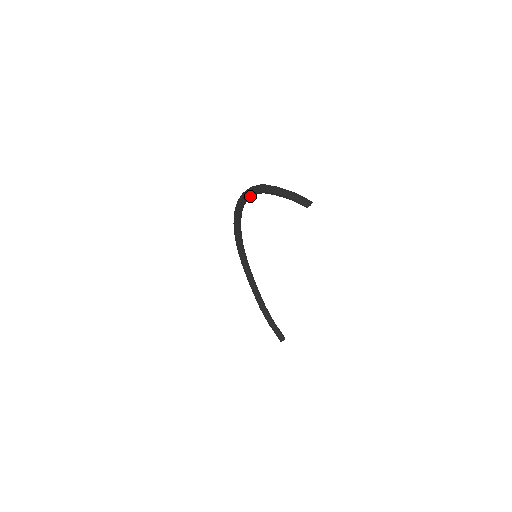
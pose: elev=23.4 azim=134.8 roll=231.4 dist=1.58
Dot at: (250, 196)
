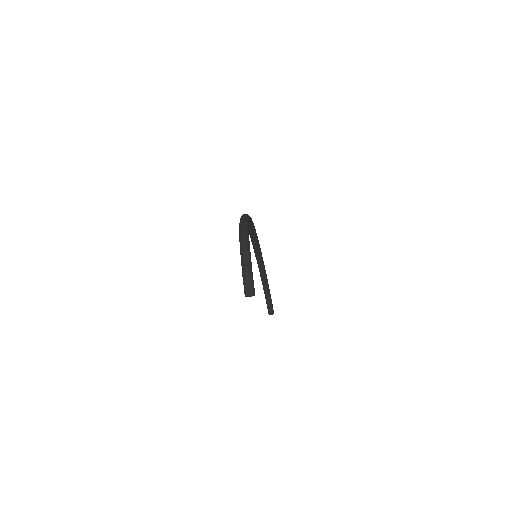
Dot at: occluded
